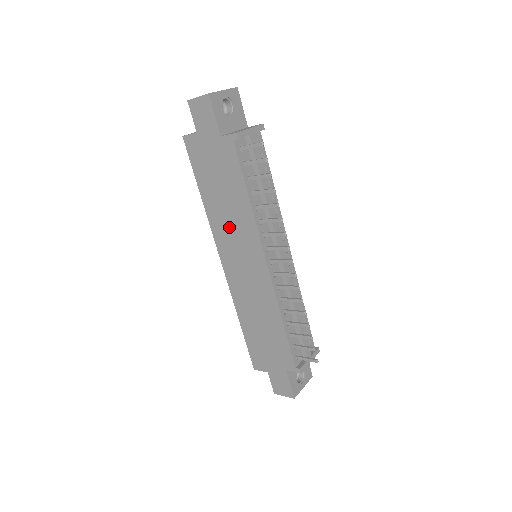
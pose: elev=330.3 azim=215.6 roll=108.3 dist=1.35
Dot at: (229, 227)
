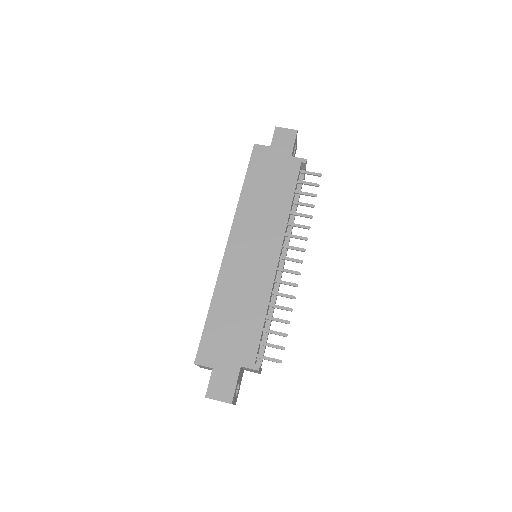
Dot at: (257, 217)
